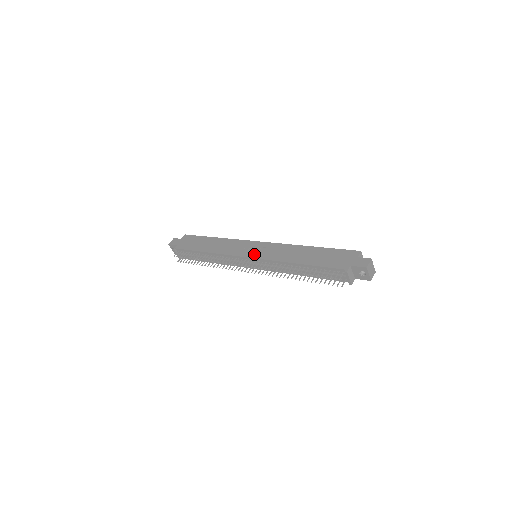
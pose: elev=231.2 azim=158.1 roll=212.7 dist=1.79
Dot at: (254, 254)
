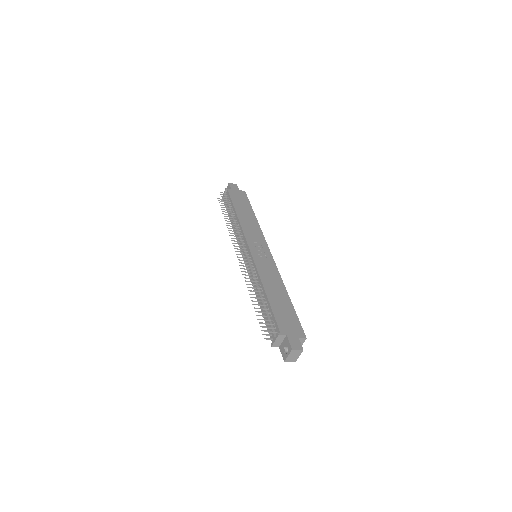
Dot at: (255, 252)
